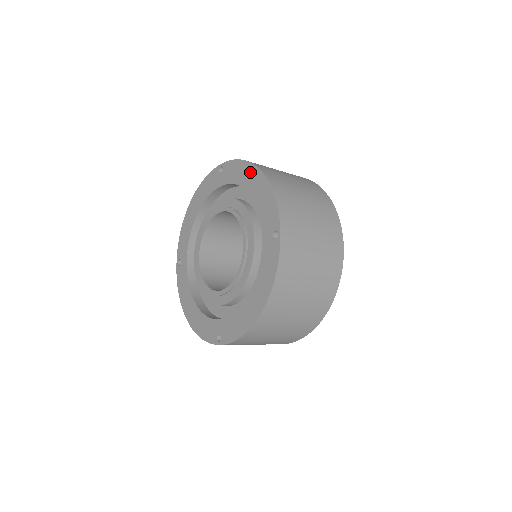
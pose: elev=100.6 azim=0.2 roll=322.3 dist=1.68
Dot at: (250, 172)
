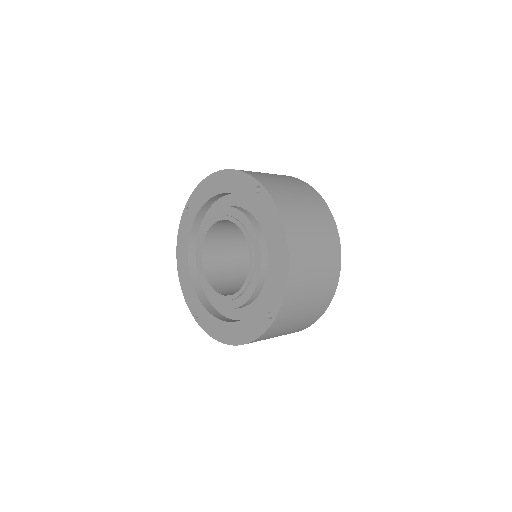
Dot at: (280, 237)
